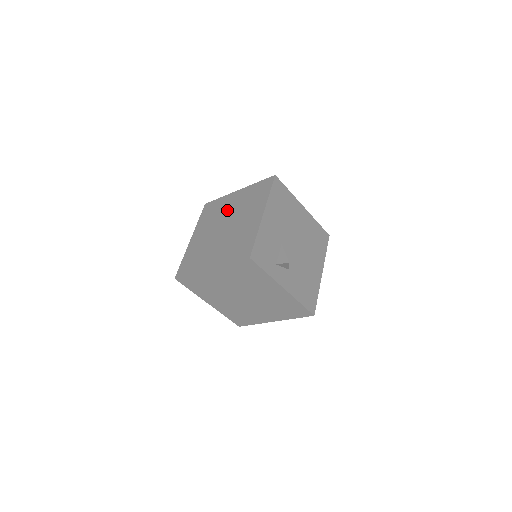
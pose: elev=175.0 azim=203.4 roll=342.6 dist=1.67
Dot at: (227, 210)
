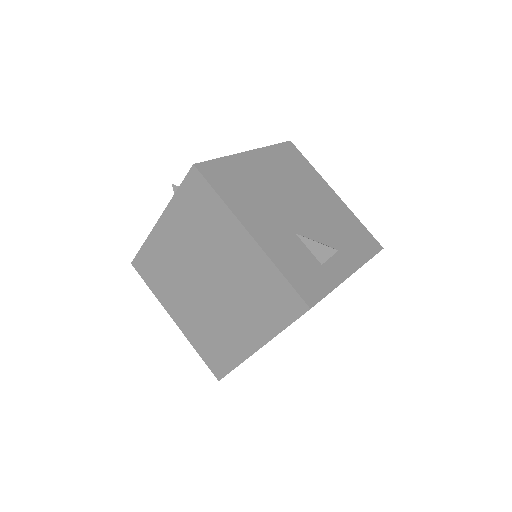
Dot at: (179, 257)
